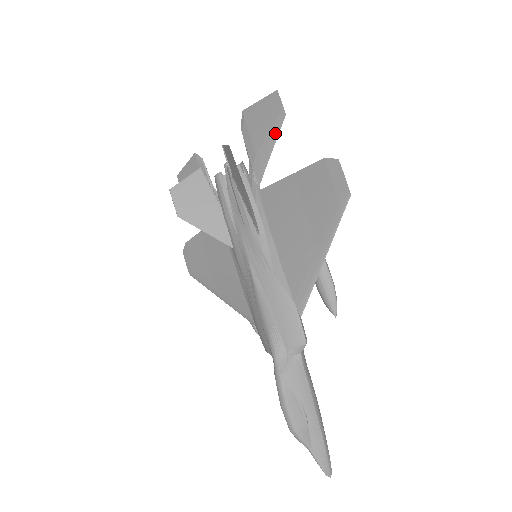
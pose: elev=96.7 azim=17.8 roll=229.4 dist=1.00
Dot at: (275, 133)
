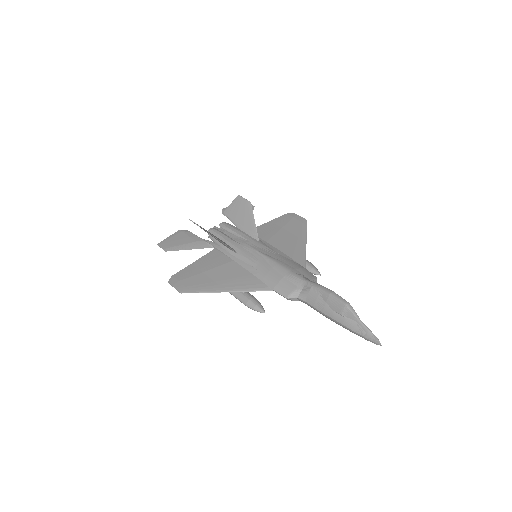
Dot at: occluded
